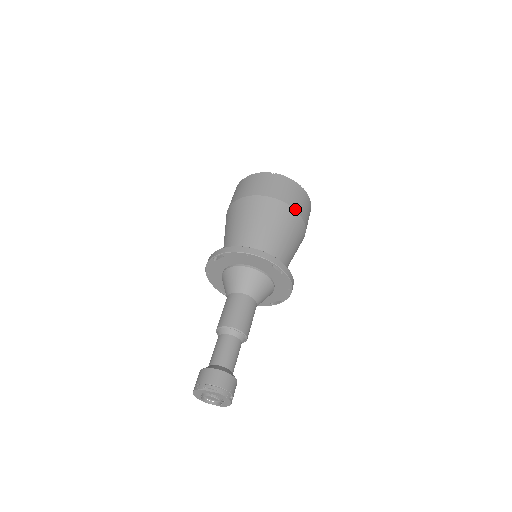
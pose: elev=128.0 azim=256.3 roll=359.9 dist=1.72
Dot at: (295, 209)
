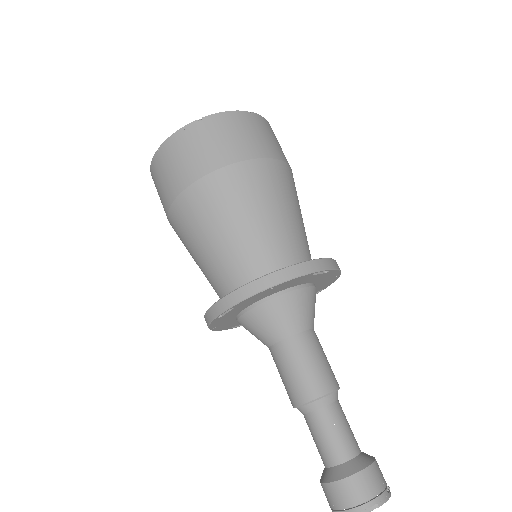
Dot at: (270, 157)
